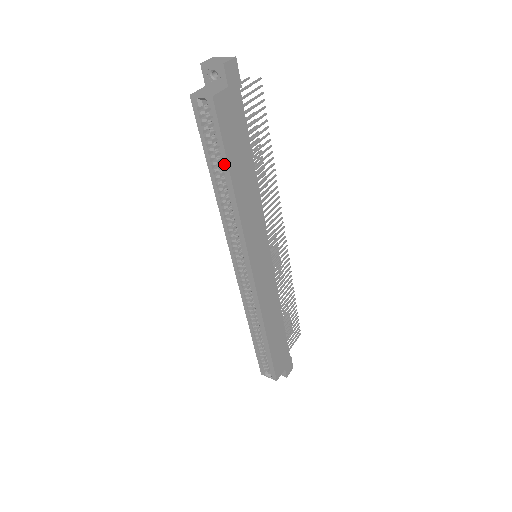
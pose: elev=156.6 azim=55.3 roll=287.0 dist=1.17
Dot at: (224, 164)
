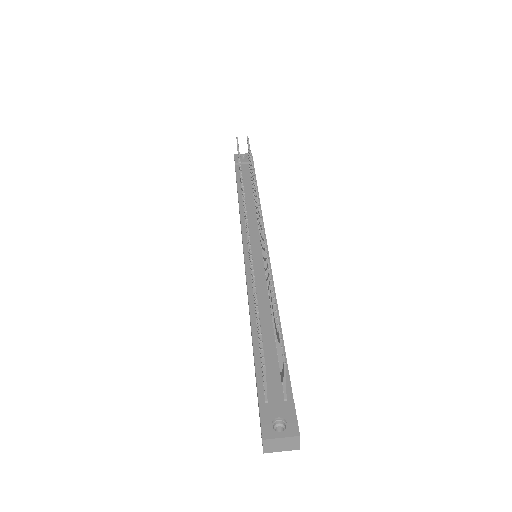
Dot at: occluded
